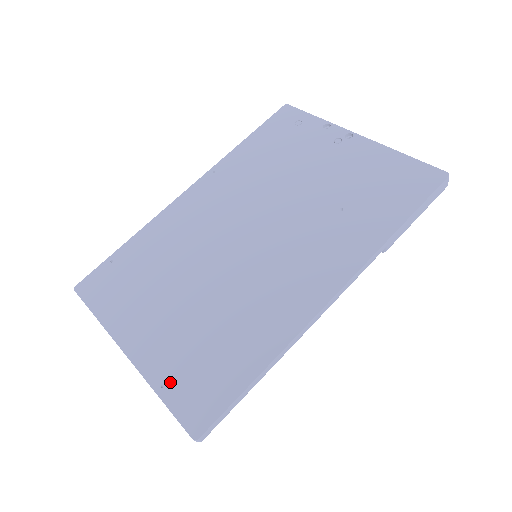
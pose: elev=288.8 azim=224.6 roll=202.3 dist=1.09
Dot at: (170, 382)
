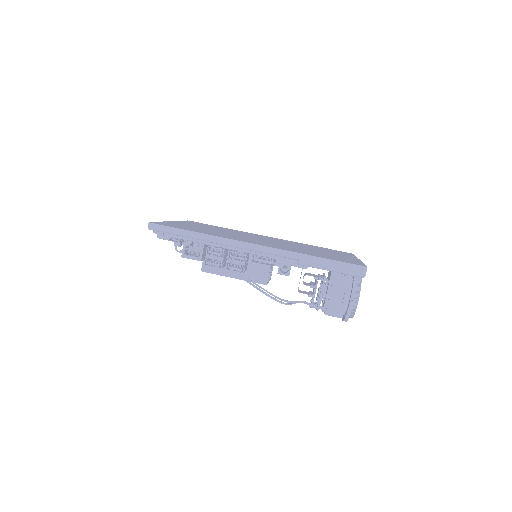
Dot at: (169, 223)
